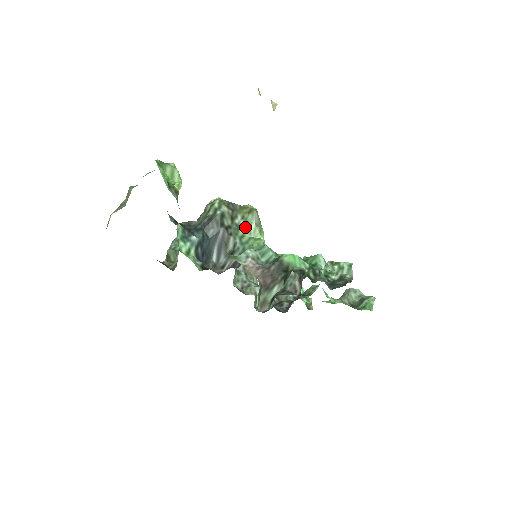
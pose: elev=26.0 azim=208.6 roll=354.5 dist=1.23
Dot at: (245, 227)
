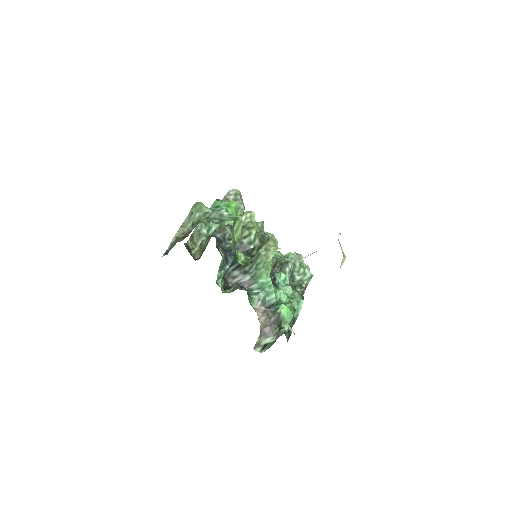
Dot at: (264, 258)
